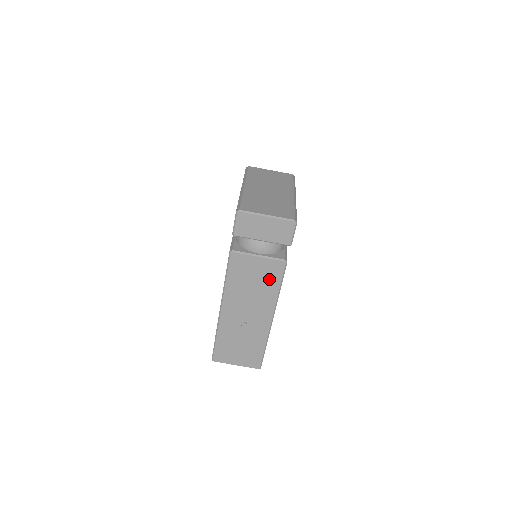
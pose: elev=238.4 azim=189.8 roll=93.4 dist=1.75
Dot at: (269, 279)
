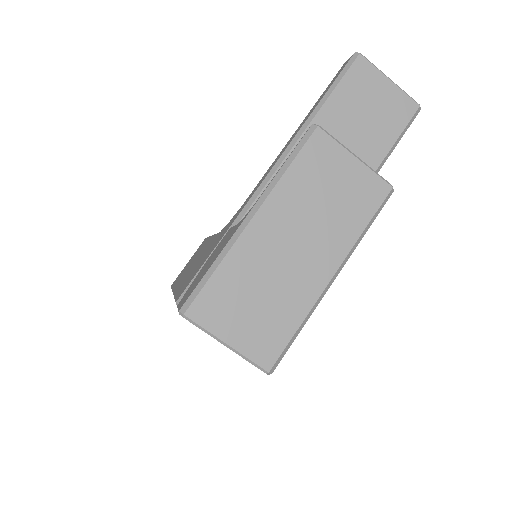
Dot at: occluded
